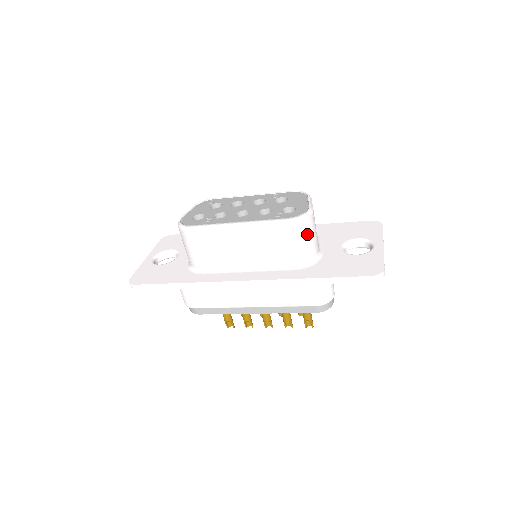
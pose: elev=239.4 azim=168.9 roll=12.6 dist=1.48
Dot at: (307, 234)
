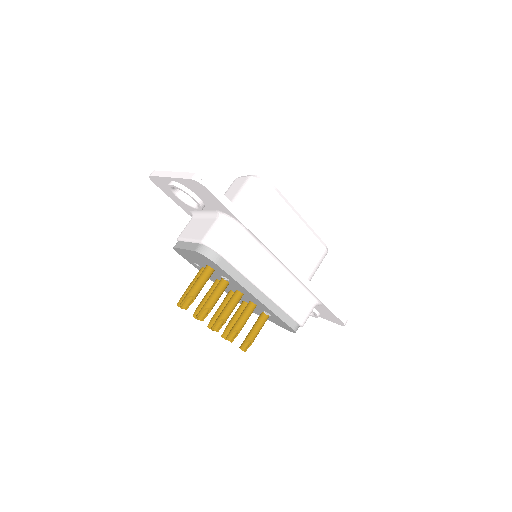
Dot at: occluded
